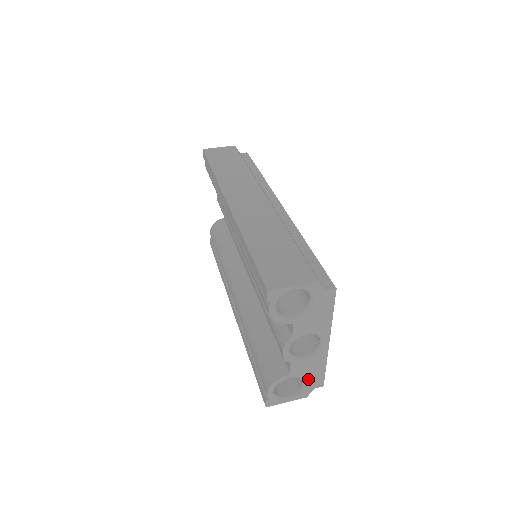
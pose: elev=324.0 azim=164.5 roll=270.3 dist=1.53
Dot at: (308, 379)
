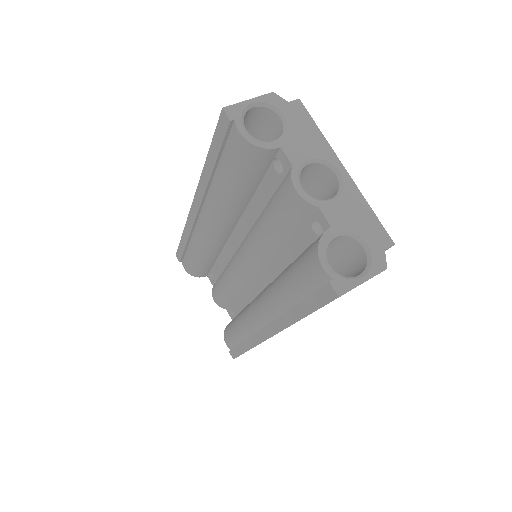
Dot at: (363, 234)
